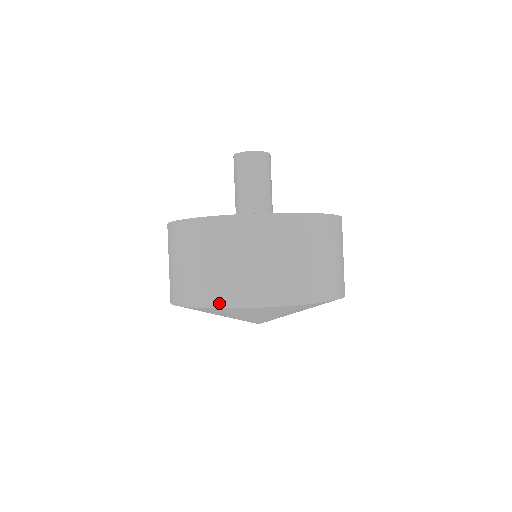
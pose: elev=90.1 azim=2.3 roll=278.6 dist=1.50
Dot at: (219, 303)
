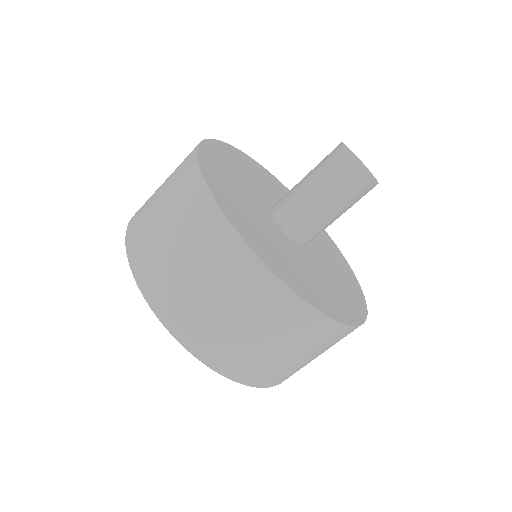
Dot at: (129, 238)
